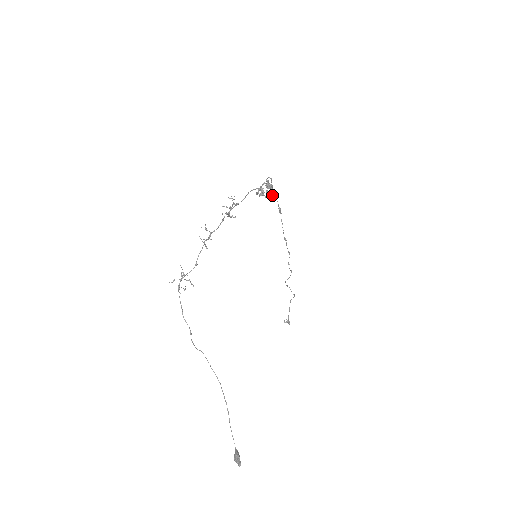
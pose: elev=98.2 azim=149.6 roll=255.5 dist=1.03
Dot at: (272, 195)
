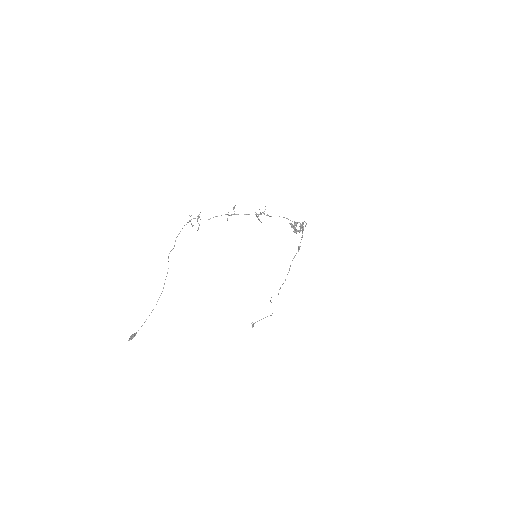
Dot at: (296, 233)
